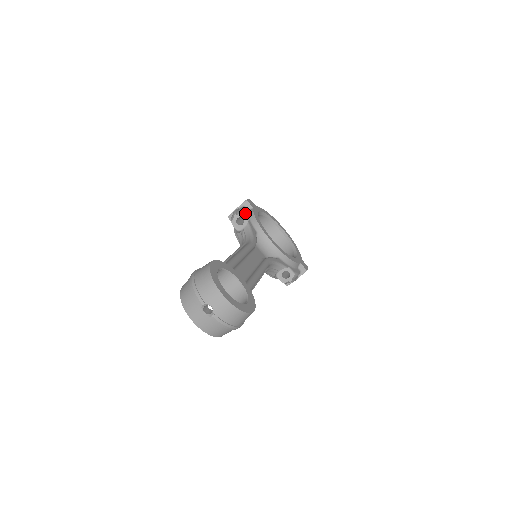
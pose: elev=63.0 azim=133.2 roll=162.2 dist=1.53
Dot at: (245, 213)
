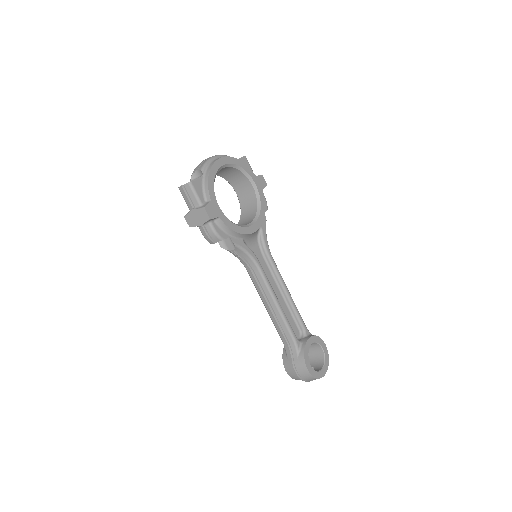
Dot at: (222, 235)
